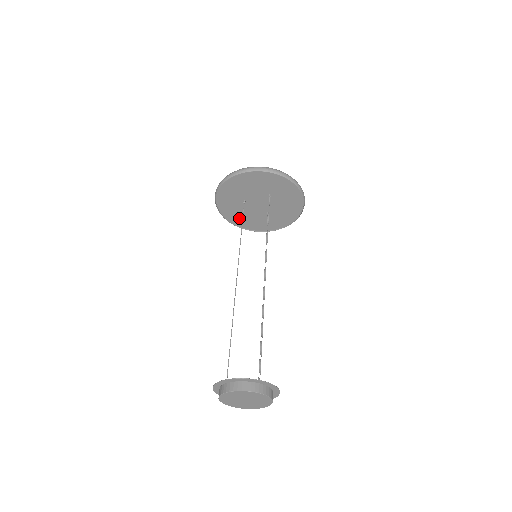
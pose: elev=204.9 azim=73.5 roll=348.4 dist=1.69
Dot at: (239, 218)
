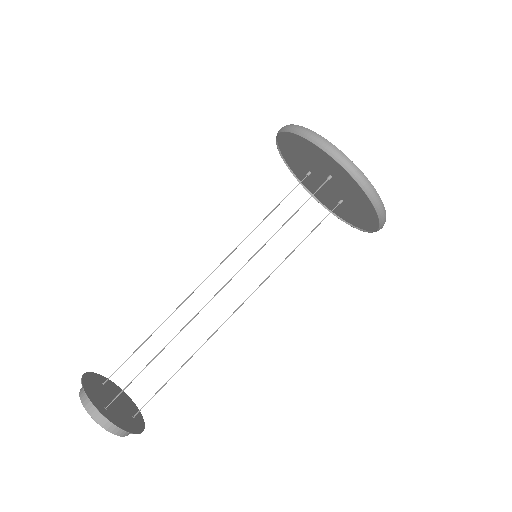
Dot at: (317, 193)
